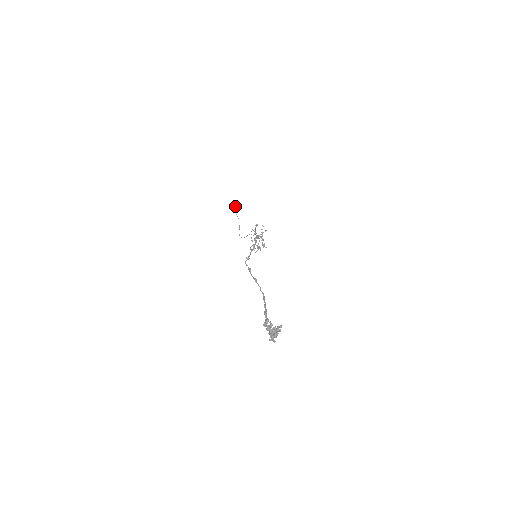
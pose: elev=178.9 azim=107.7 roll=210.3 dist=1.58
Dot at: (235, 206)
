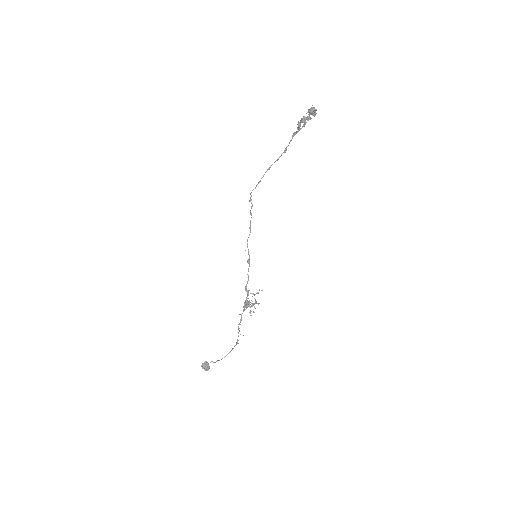
Dot at: (201, 365)
